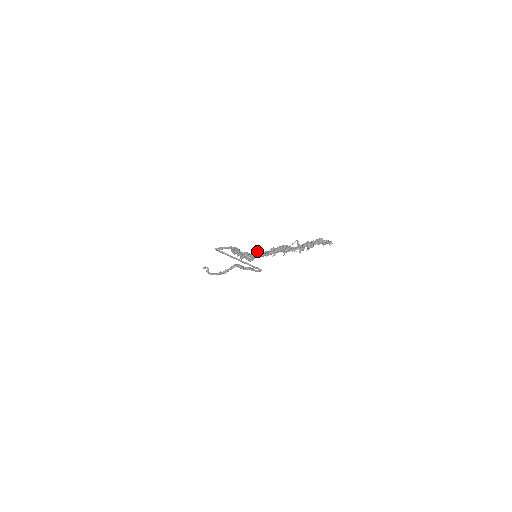
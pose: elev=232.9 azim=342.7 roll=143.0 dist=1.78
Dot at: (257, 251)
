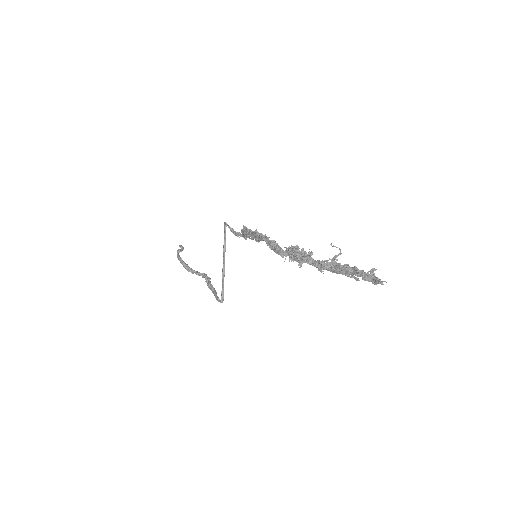
Dot at: occluded
